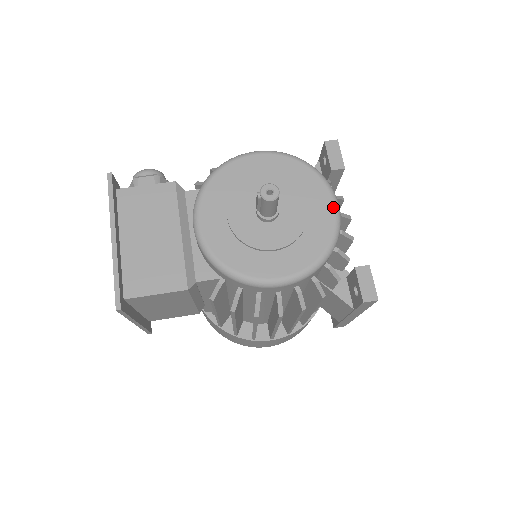
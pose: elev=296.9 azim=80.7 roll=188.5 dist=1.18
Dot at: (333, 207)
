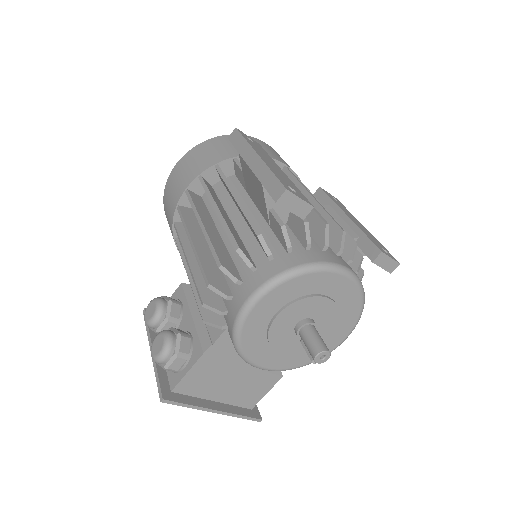
Dot at: (348, 279)
